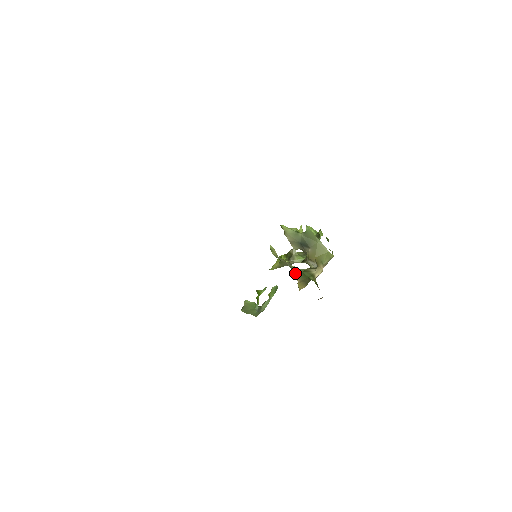
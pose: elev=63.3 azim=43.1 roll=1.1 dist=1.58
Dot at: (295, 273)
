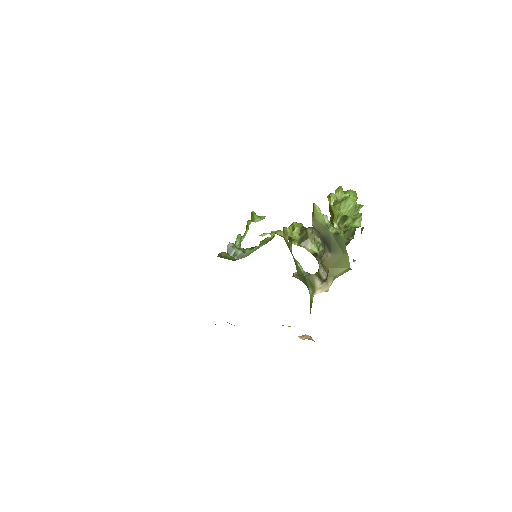
Dot at: occluded
